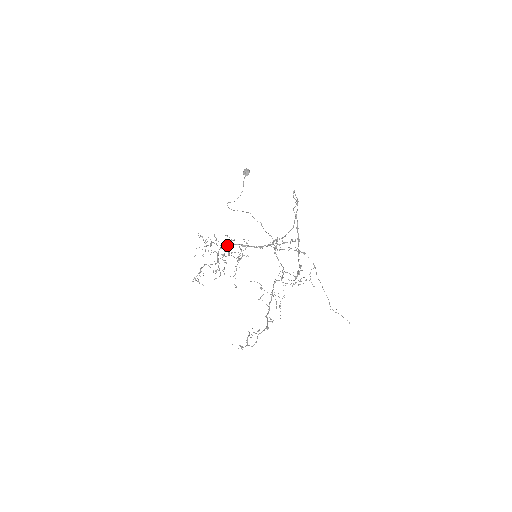
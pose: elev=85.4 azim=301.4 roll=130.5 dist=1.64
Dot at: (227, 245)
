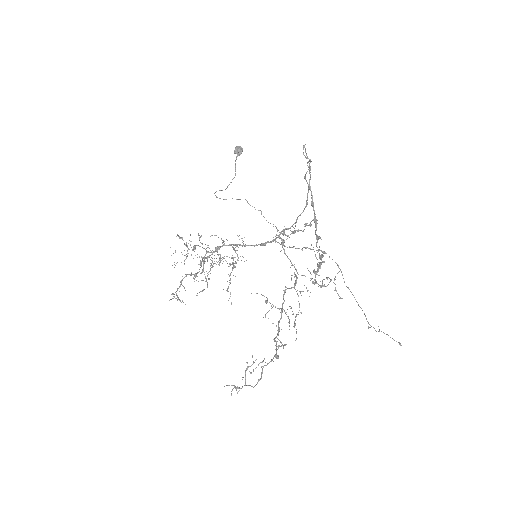
Dot at: (216, 247)
